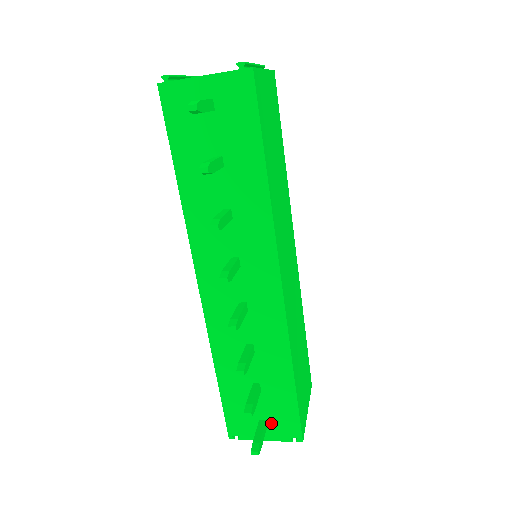
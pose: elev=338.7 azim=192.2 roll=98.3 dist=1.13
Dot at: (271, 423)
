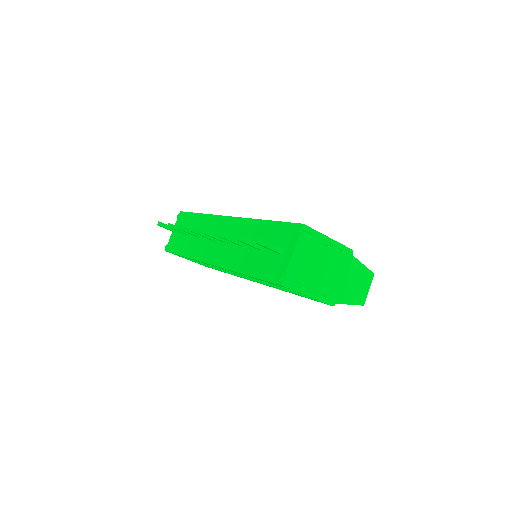
Dot at: (283, 245)
